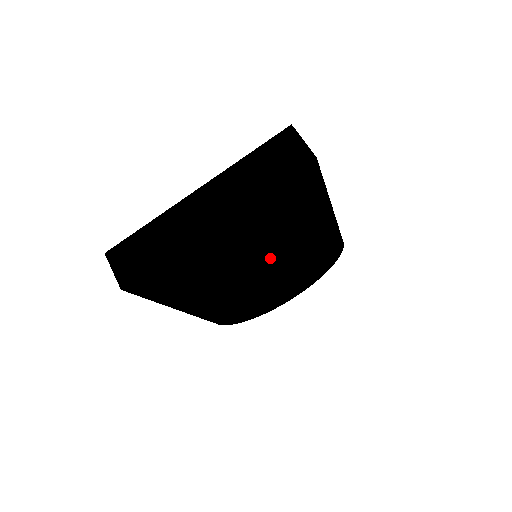
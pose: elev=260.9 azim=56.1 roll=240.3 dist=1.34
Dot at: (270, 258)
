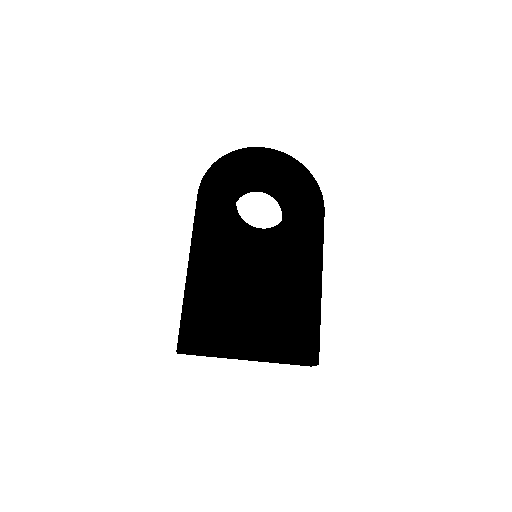
Dot at: occluded
